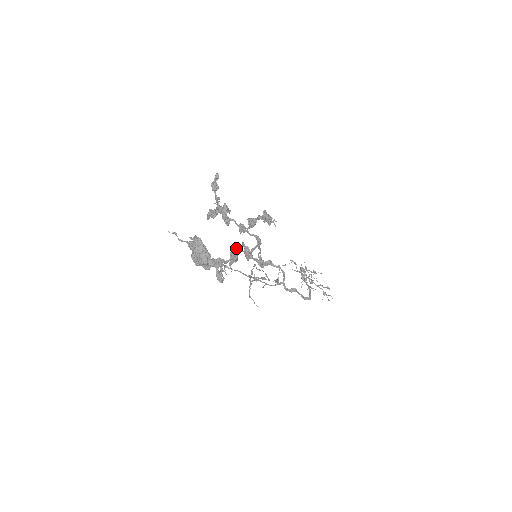
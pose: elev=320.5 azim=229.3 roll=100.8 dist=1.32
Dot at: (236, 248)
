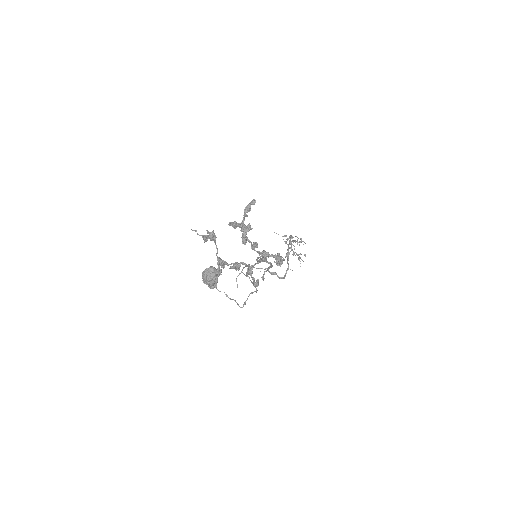
Dot at: (242, 262)
